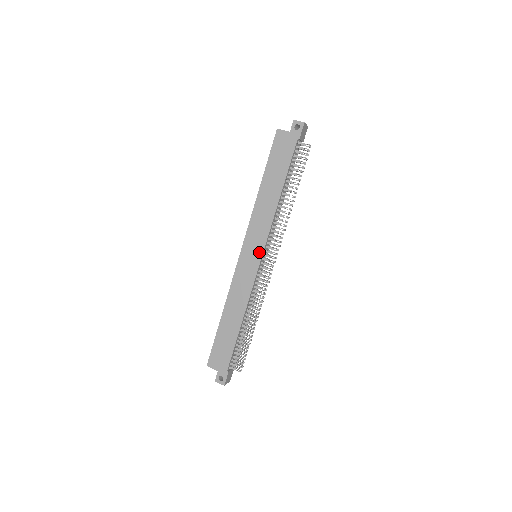
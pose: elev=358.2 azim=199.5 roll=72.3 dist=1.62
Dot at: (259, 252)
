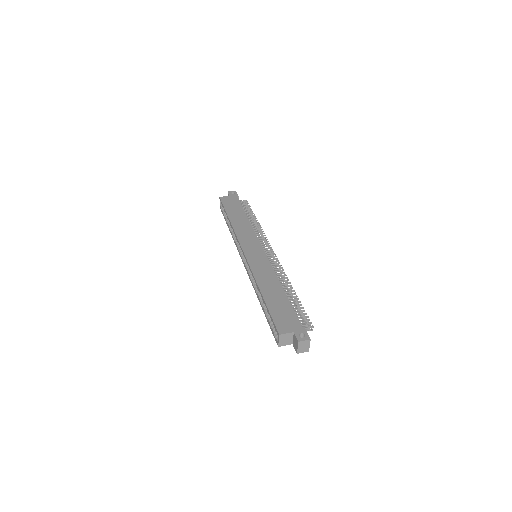
Dot at: (259, 247)
